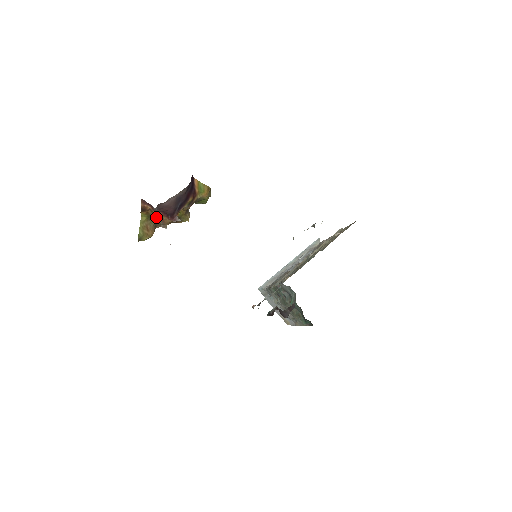
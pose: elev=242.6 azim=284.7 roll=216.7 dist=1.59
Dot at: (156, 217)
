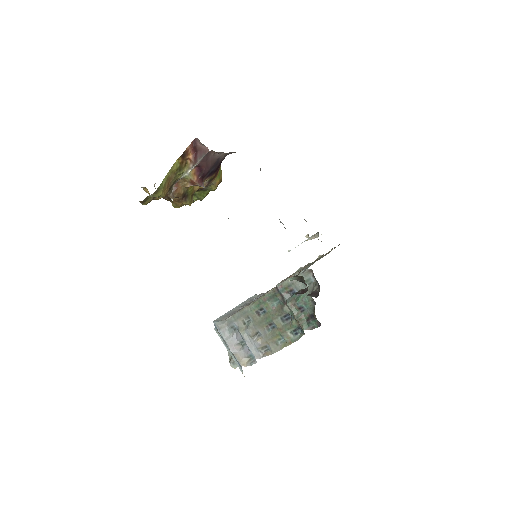
Dot at: (180, 176)
